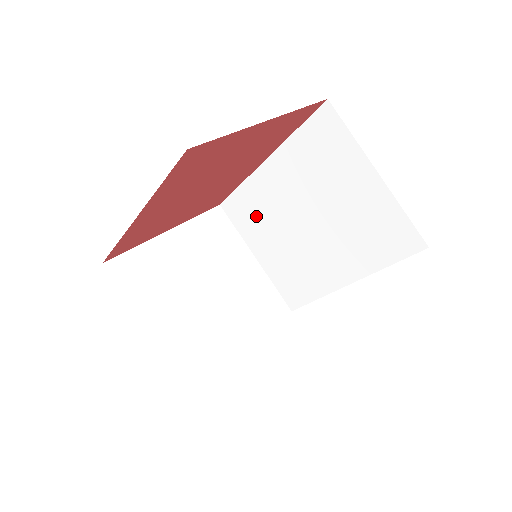
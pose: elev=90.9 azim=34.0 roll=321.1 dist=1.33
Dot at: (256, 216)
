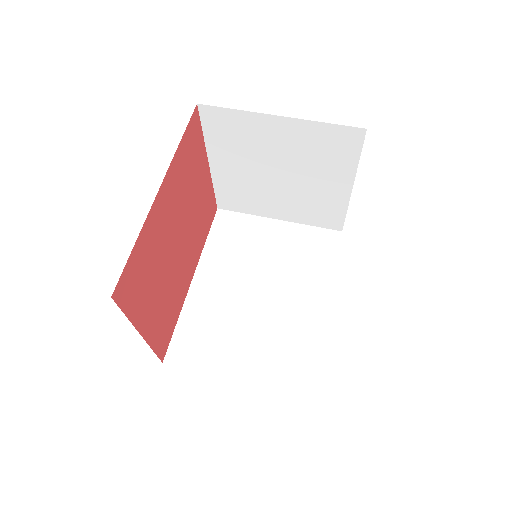
Dot at: (210, 333)
